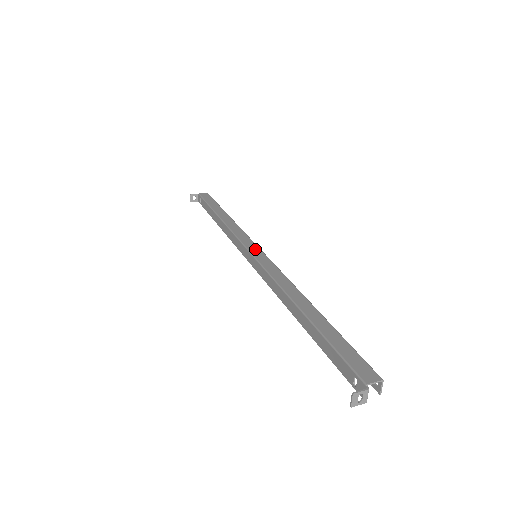
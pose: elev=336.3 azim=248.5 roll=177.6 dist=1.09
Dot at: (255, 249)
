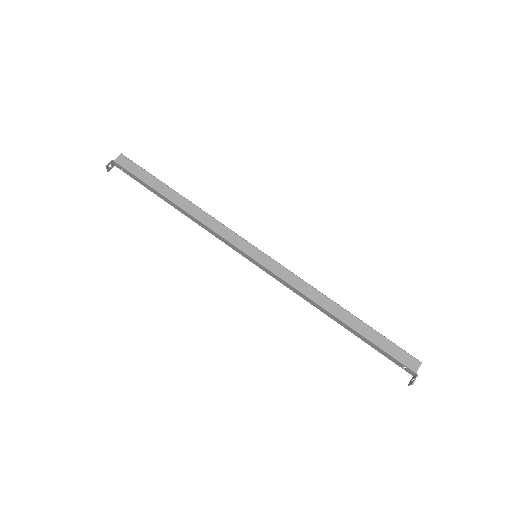
Dot at: (253, 251)
